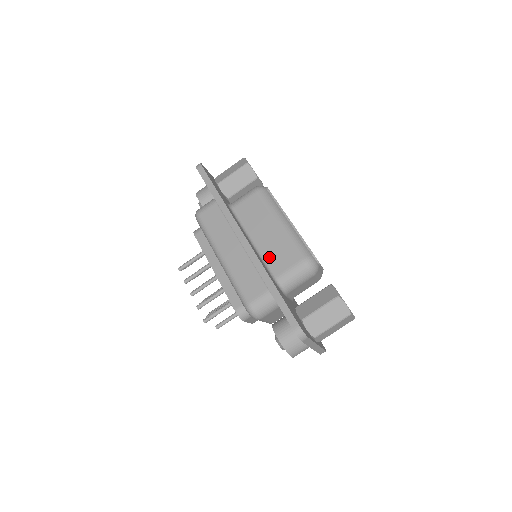
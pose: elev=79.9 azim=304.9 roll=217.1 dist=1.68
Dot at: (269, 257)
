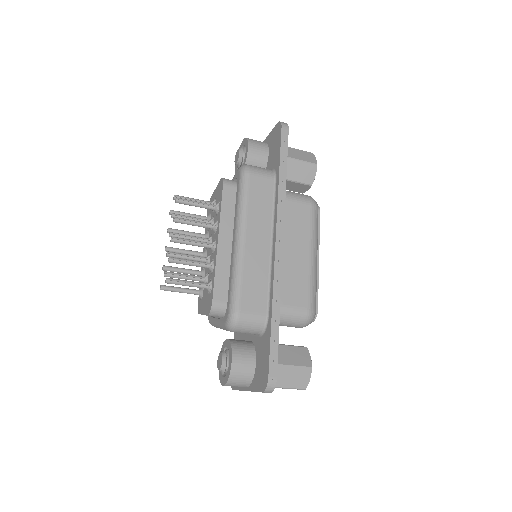
Dot at: (282, 279)
